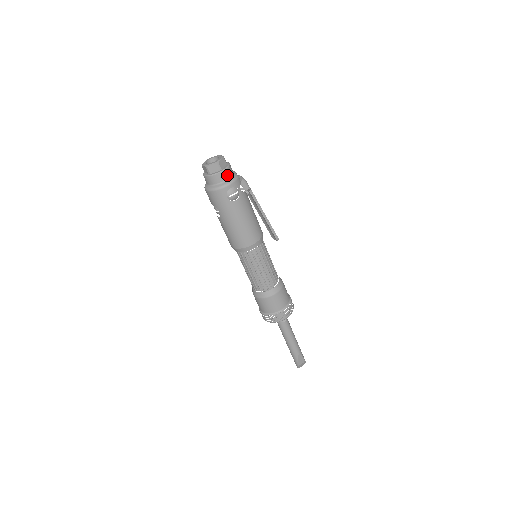
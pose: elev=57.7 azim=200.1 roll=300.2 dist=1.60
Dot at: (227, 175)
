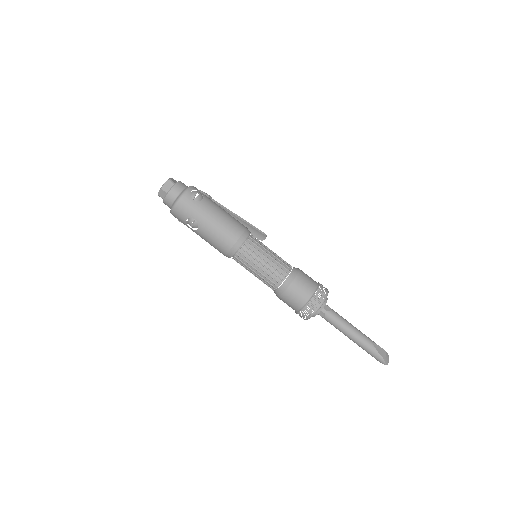
Dot at: (183, 185)
